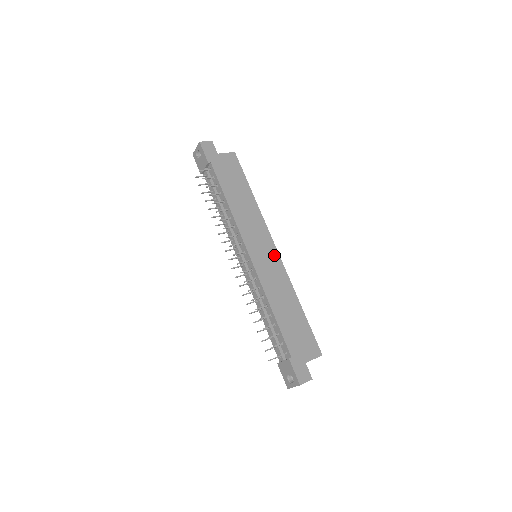
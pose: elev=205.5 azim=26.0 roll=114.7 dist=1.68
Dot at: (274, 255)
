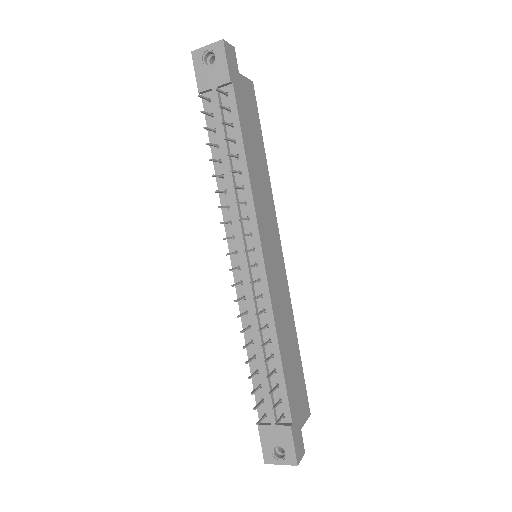
Dot at: (281, 261)
